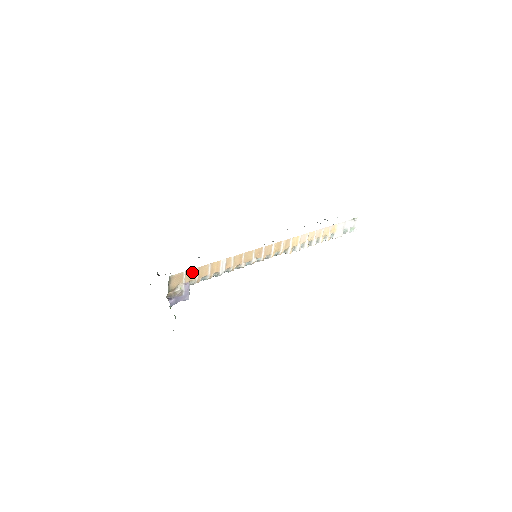
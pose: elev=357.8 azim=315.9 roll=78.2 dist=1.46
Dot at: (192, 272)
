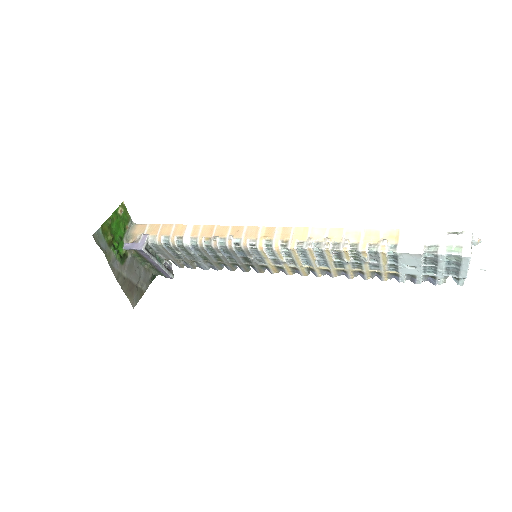
Dot at: (156, 227)
